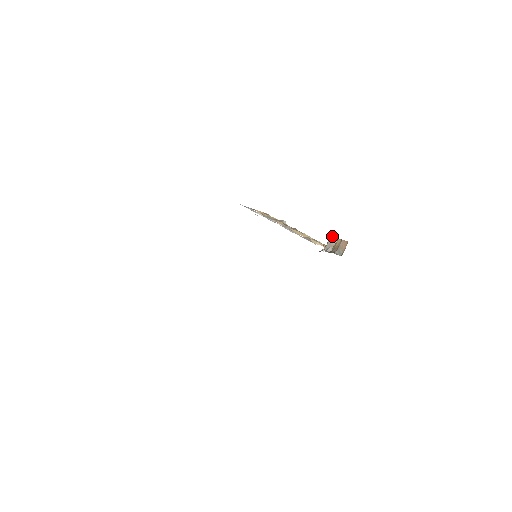
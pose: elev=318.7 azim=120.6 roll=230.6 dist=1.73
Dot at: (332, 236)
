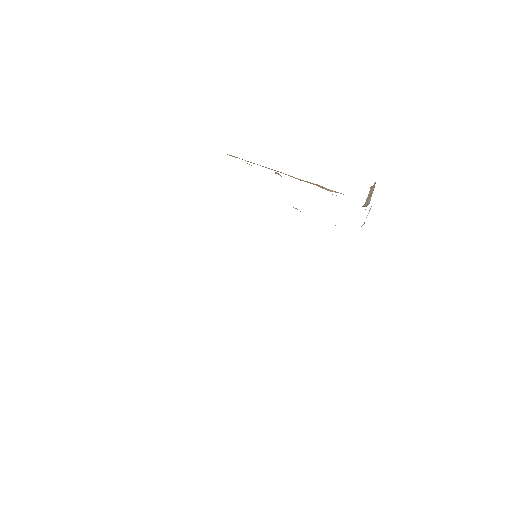
Dot at: occluded
